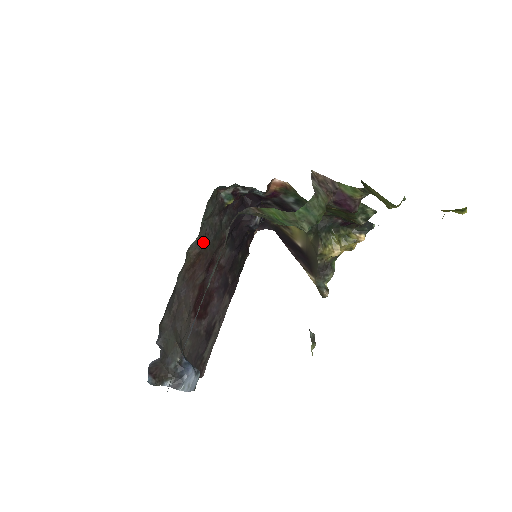
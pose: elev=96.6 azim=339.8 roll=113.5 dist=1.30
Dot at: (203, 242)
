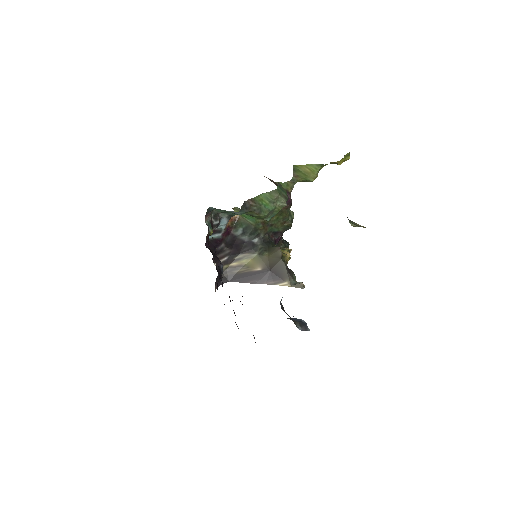
Dot at: occluded
